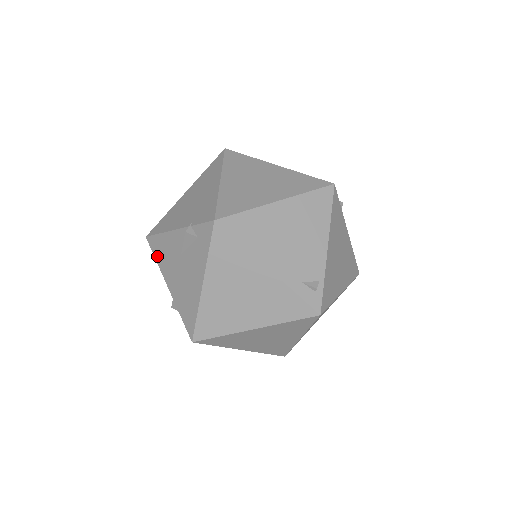
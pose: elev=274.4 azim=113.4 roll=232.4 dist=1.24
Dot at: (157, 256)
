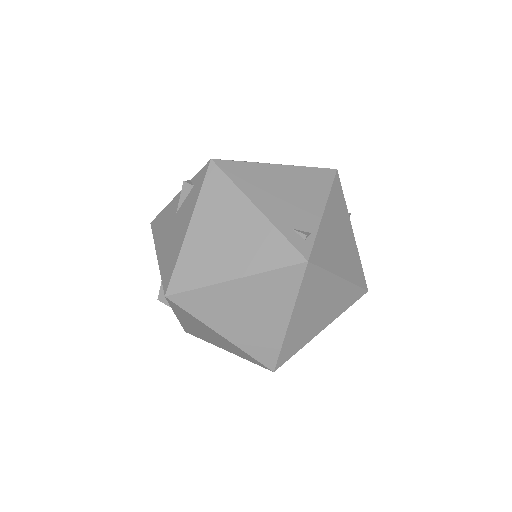
Dot at: (155, 233)
